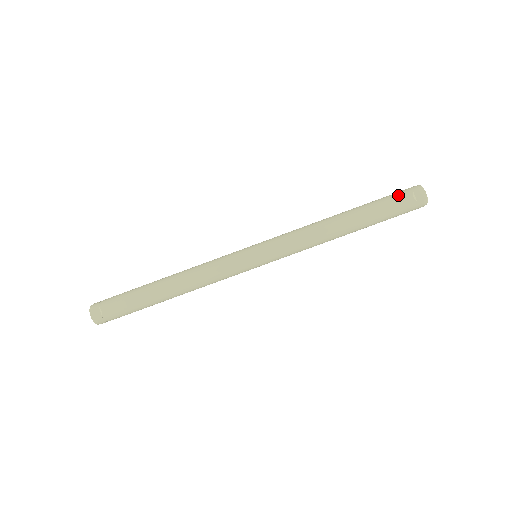
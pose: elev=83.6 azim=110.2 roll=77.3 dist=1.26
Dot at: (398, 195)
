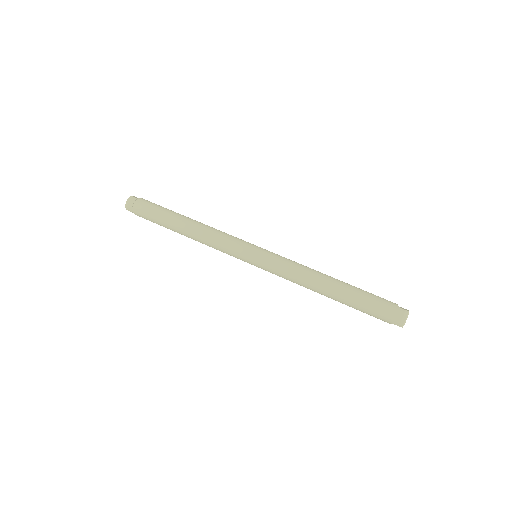
Dot at: occluded
